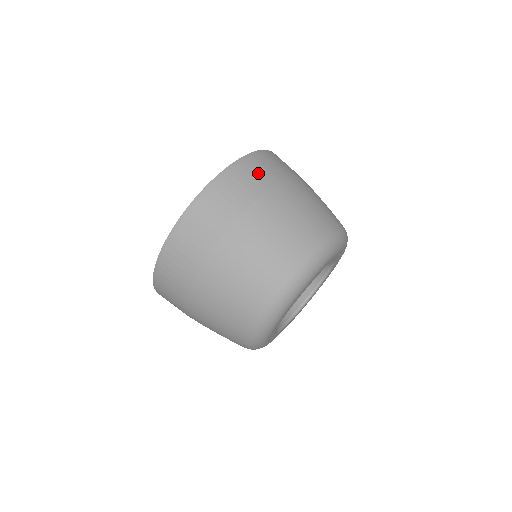
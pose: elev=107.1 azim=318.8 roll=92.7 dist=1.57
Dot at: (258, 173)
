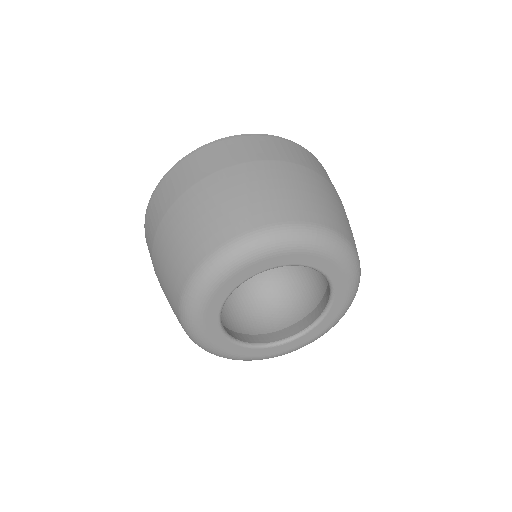
Dot at: (255, 148)
